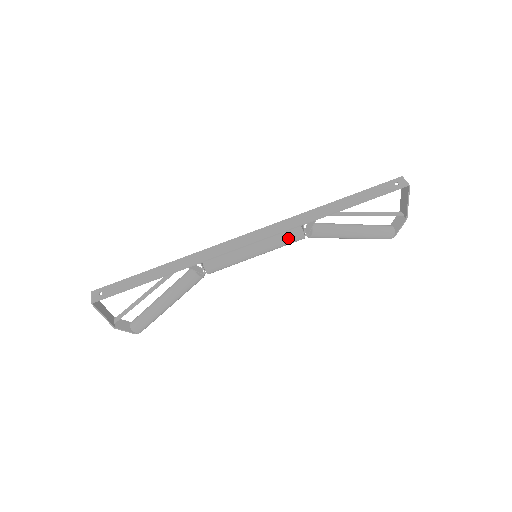
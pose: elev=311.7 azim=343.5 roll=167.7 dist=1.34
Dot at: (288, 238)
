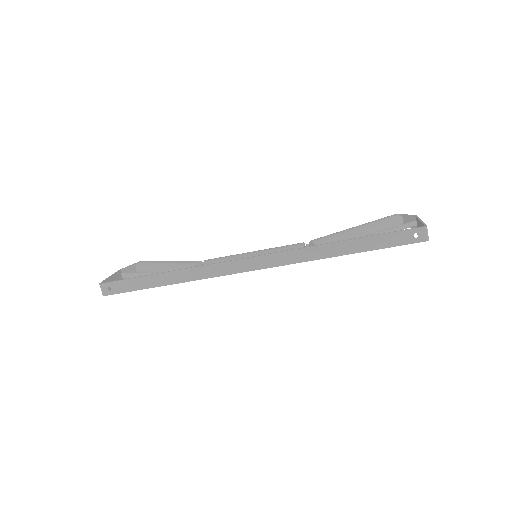
Dot at: occluded
